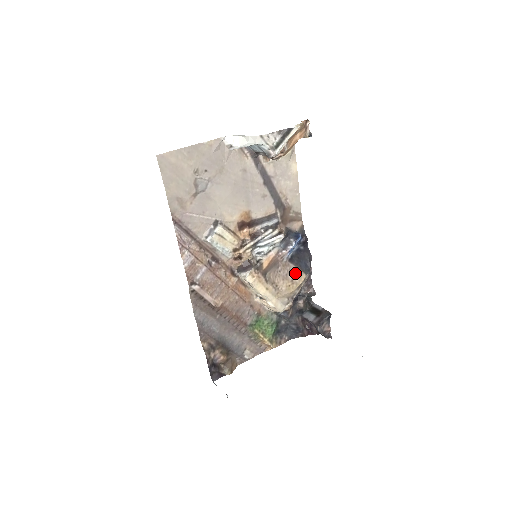
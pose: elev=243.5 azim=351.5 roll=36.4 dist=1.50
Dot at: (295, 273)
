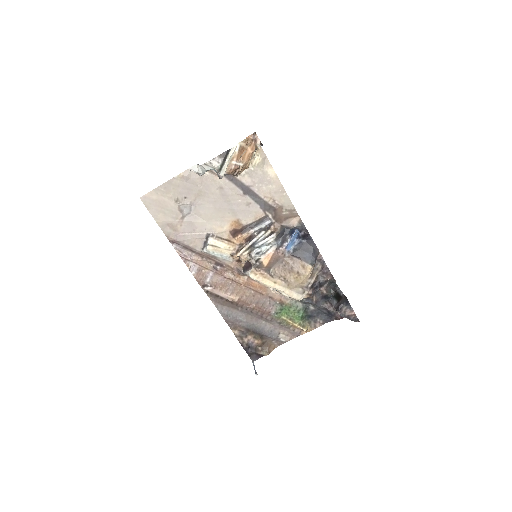
Dot at: (300, 265)
